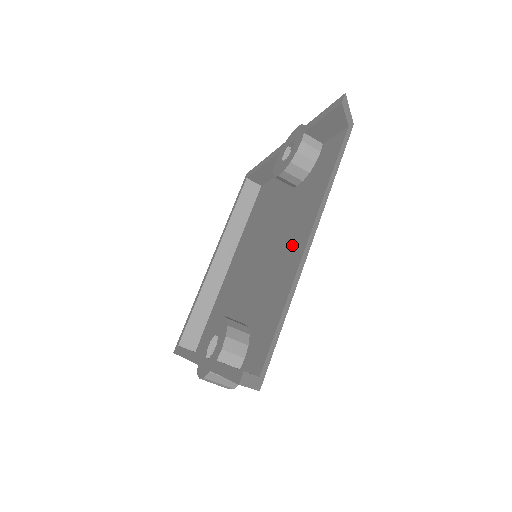
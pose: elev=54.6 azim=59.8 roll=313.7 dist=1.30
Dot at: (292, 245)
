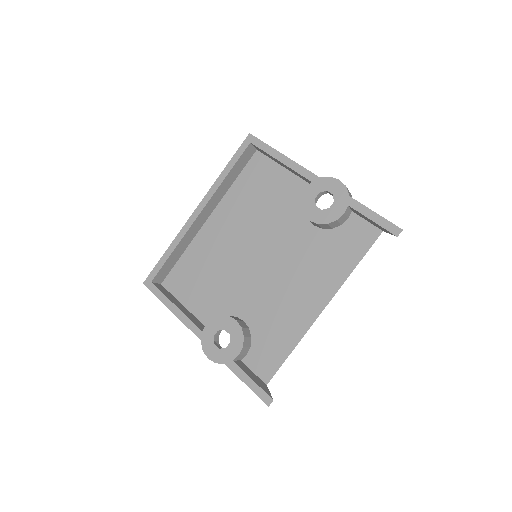
Dot at: (306, 294)
